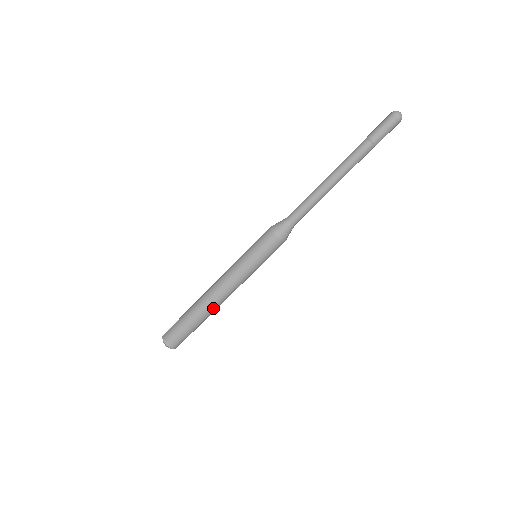
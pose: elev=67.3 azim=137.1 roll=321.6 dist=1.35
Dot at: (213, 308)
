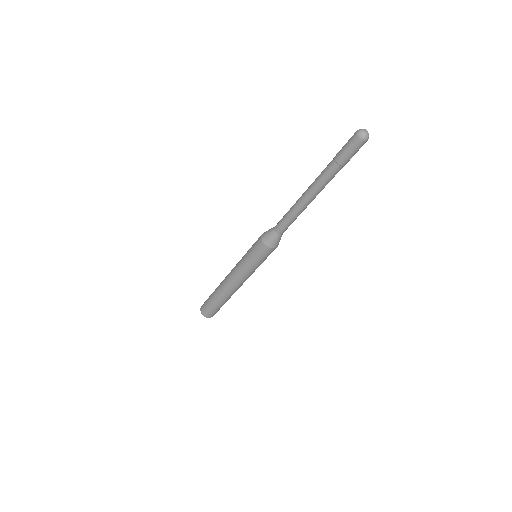
Dot at: (227, 293)
